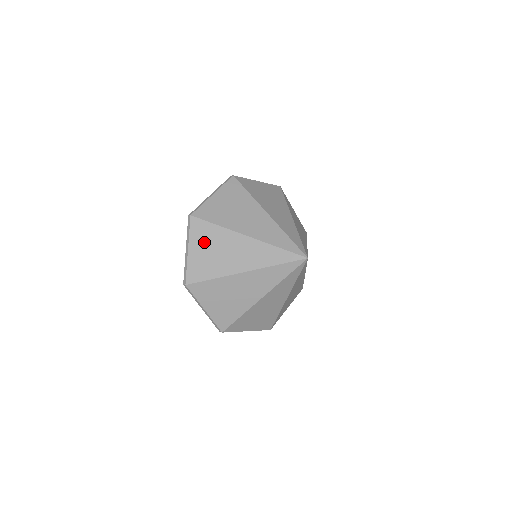
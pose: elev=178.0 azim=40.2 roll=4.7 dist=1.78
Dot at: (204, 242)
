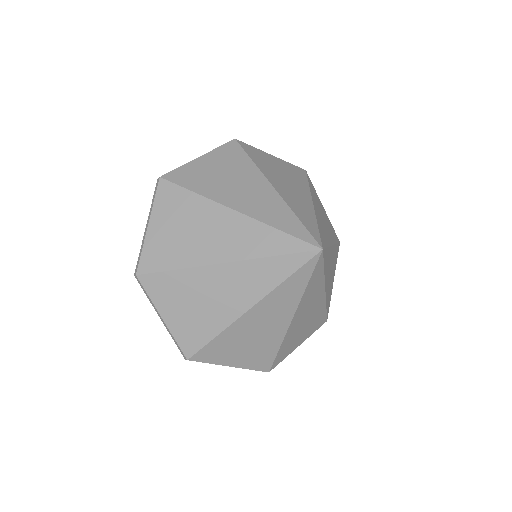
Dot at: (172, 215)
